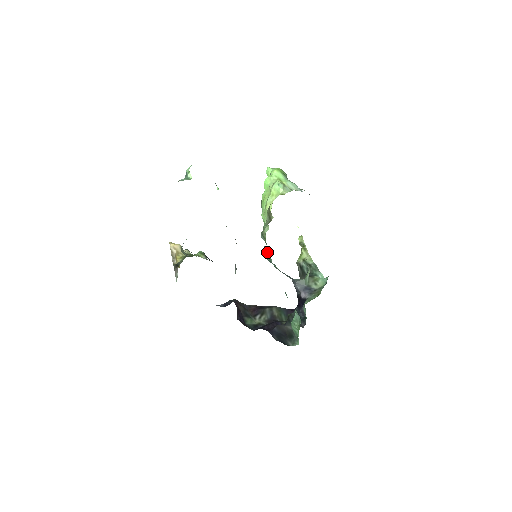
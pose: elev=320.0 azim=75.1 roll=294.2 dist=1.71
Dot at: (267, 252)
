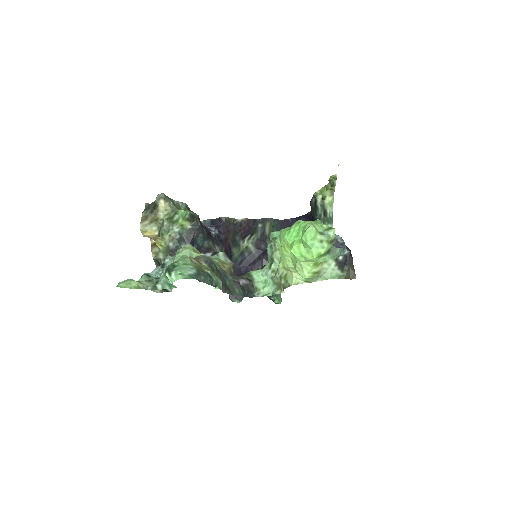
Dot at: occluded
